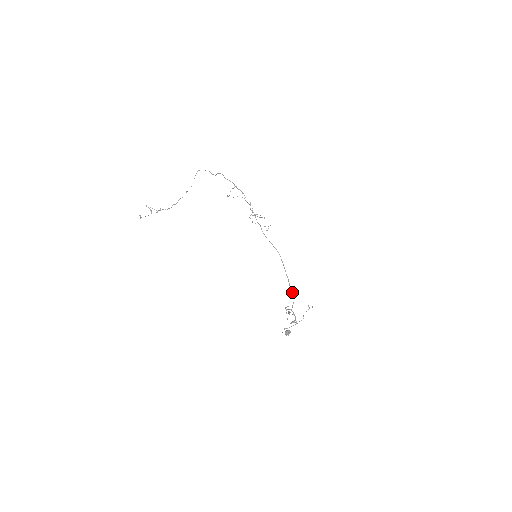
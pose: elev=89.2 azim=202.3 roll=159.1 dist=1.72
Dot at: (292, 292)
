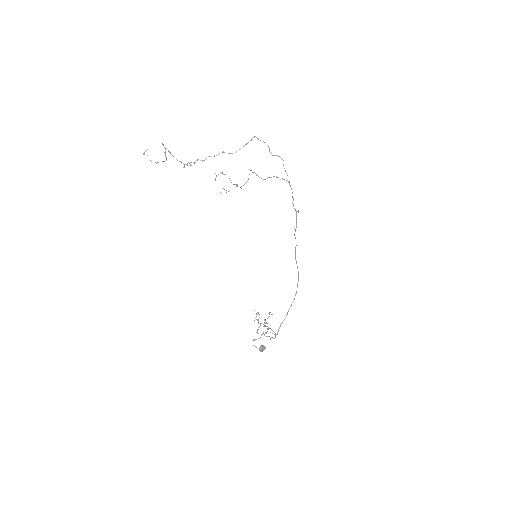
Dot at: (287, 313)
